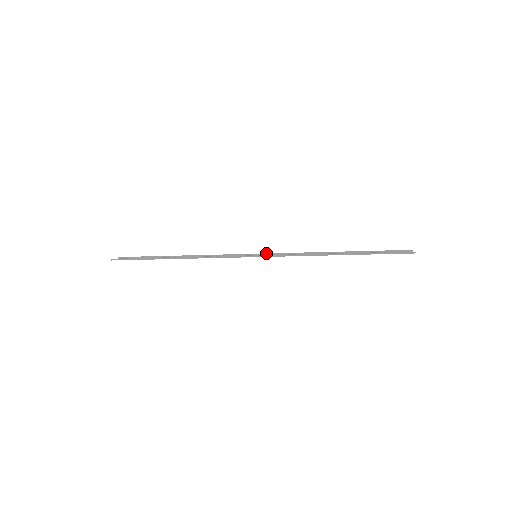
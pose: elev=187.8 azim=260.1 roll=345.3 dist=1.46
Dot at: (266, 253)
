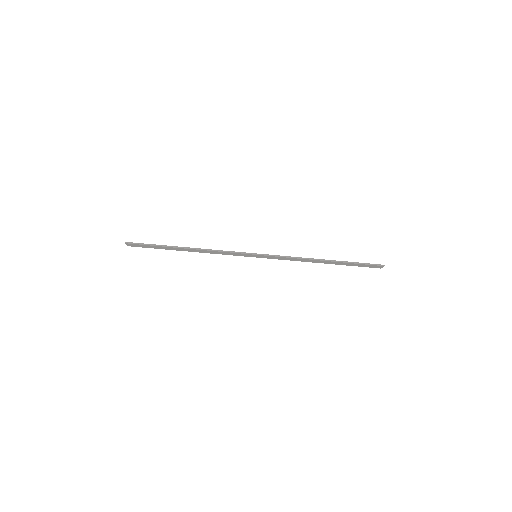
Dot at: occluded
